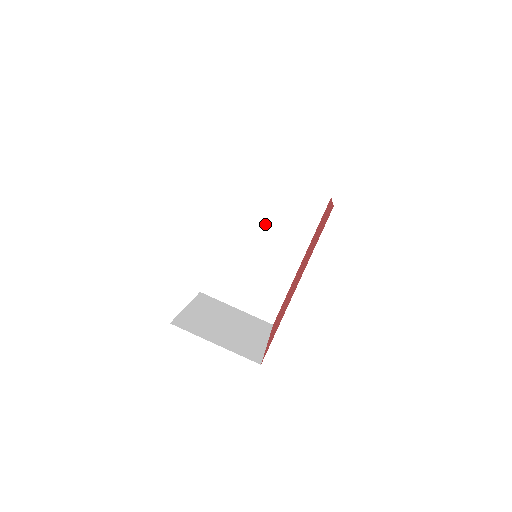
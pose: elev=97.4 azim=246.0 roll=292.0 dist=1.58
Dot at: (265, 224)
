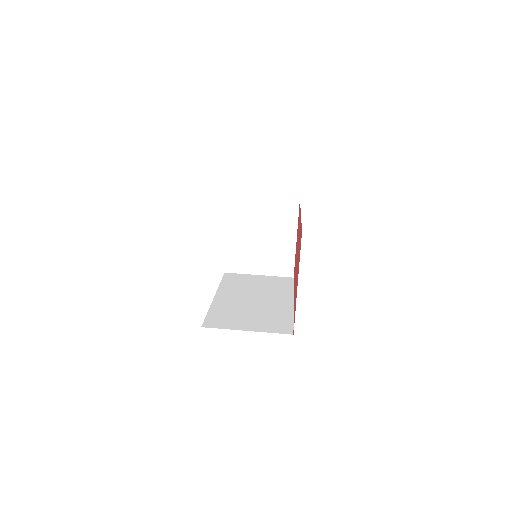
Dot at: (249, 290)
